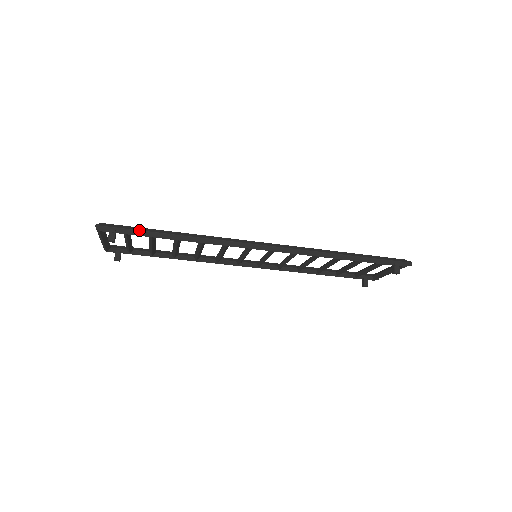
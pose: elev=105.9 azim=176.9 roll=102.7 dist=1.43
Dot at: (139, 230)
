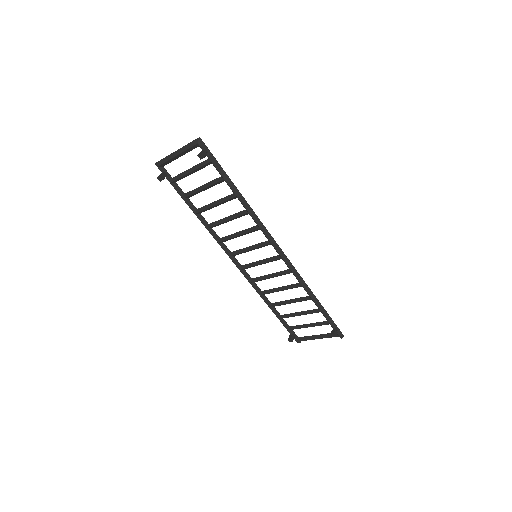
Dot at: occluded
